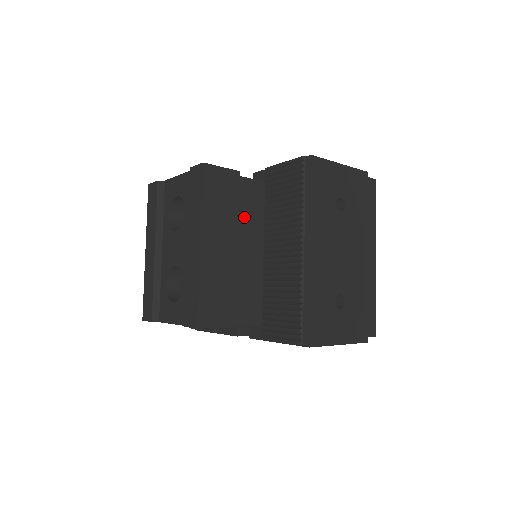
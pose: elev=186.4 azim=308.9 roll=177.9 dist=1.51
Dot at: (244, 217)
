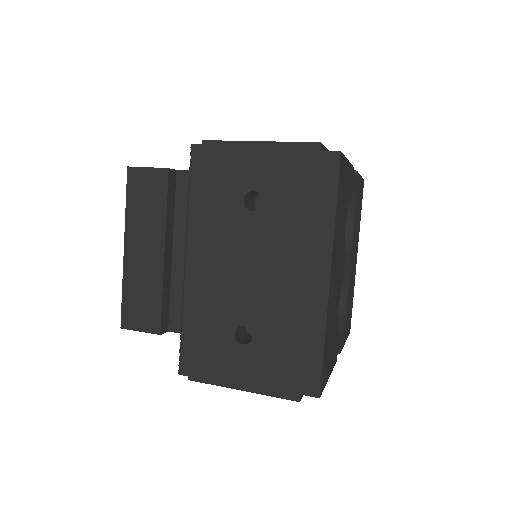
Dot at: occluded
